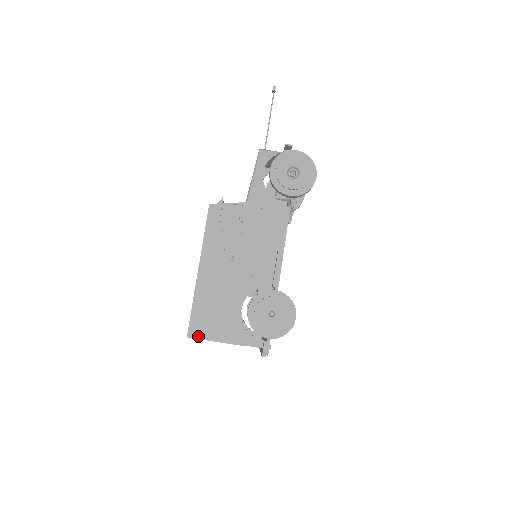
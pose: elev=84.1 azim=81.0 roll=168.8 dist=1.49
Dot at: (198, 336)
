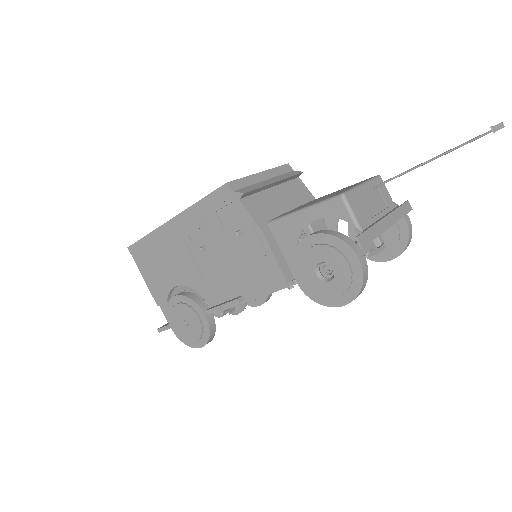
Dot at: (135, 257)
